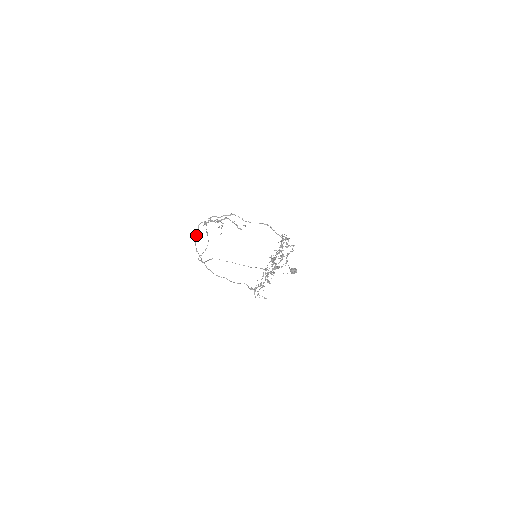
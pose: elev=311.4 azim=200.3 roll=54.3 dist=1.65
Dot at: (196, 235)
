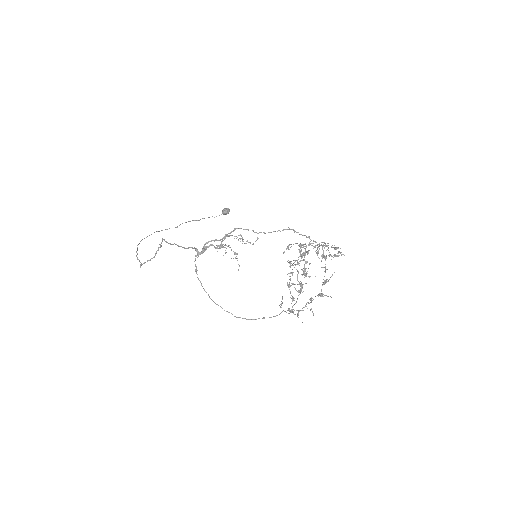
Dot at: (198, 278)
